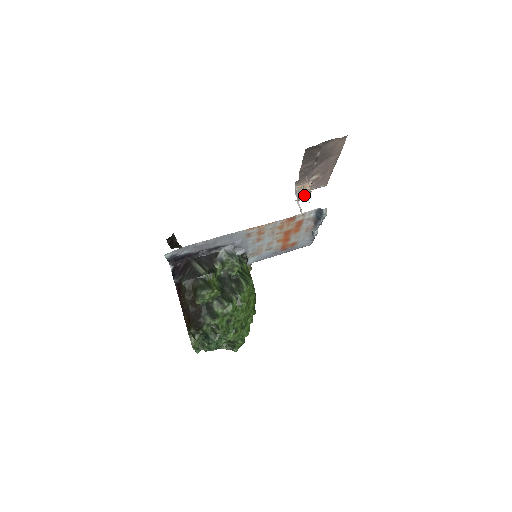
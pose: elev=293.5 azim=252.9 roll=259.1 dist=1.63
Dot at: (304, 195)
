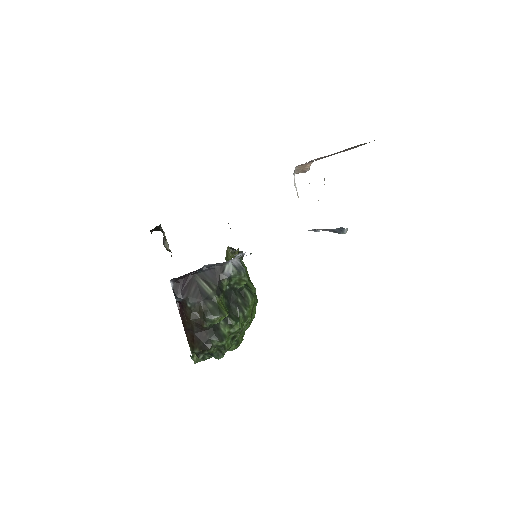
Dot at: (300, 172)
